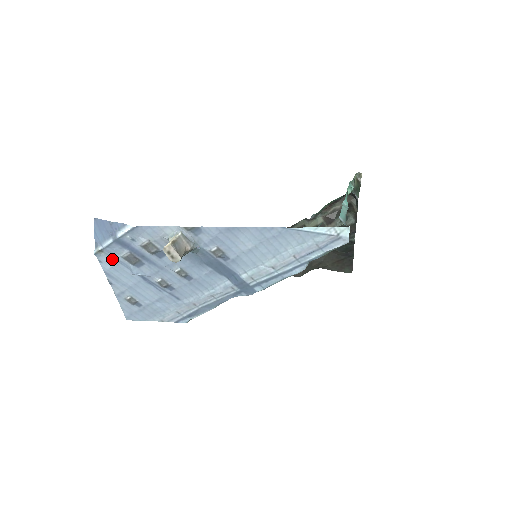
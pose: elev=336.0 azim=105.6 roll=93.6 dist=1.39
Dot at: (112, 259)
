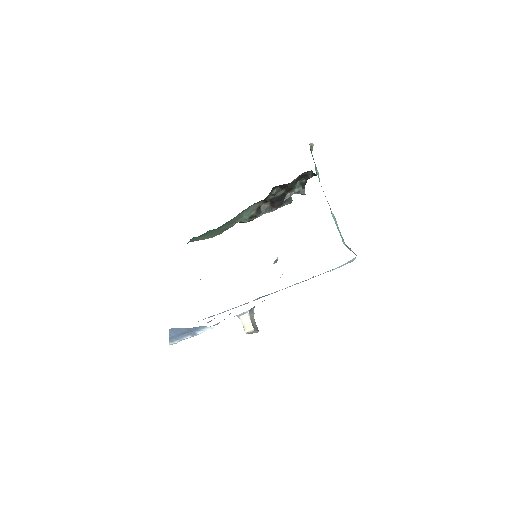
Dot at: occluded
